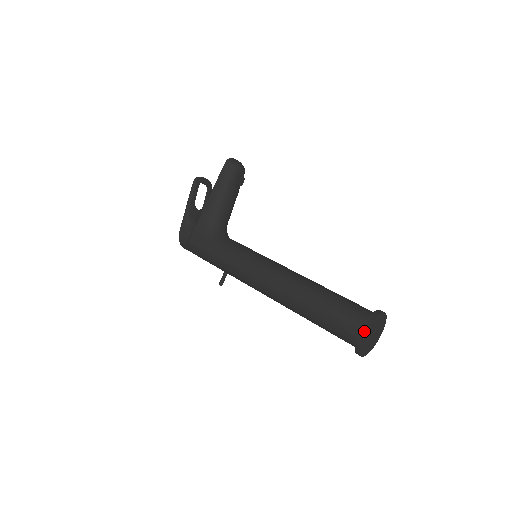
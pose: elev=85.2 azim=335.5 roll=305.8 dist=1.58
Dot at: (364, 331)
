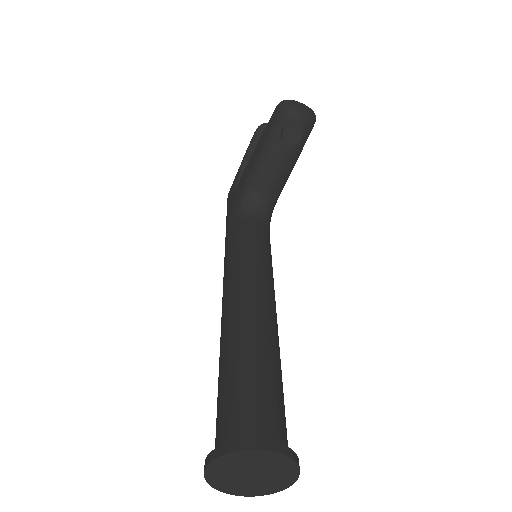
Dot at: (208, 460)
